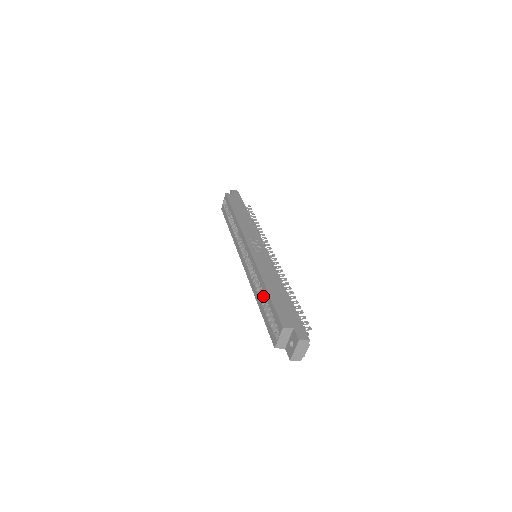
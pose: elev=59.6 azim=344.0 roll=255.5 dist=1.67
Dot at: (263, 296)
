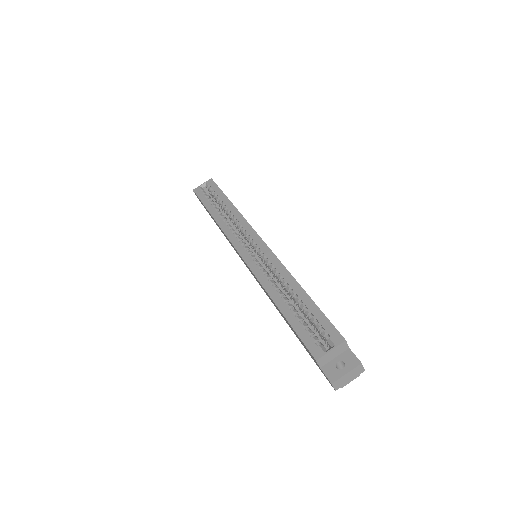
Dot at: occluded
